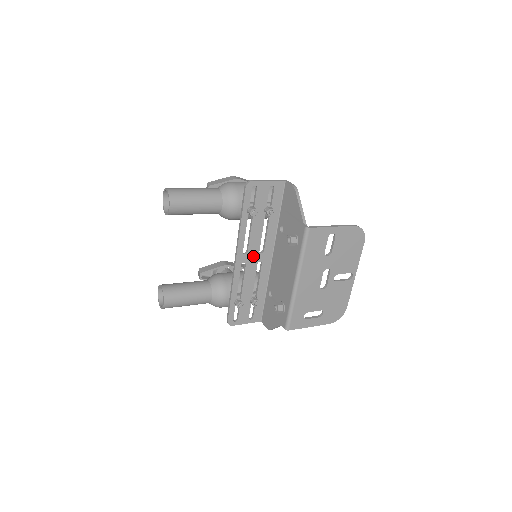
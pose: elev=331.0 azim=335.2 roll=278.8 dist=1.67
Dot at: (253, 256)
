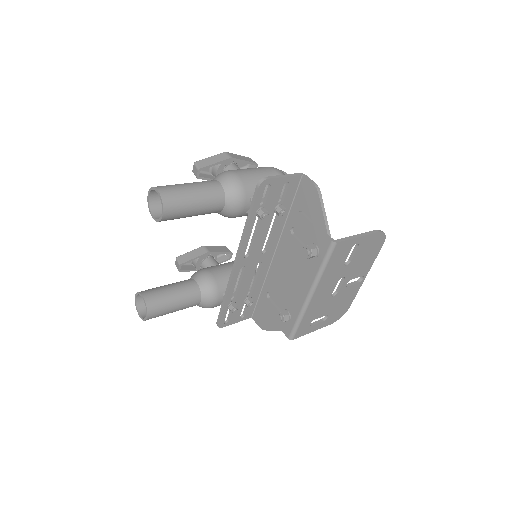
Dot at: (254, 258)
